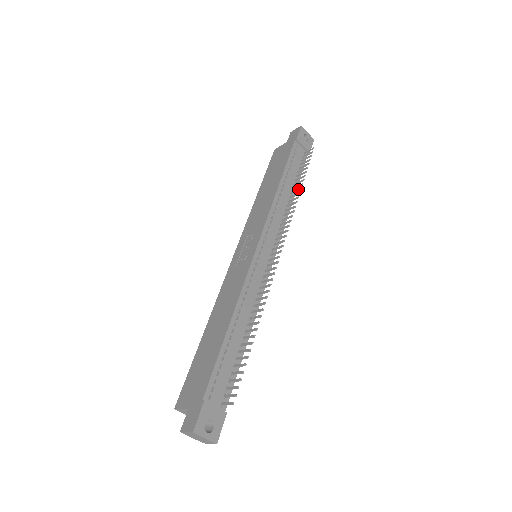
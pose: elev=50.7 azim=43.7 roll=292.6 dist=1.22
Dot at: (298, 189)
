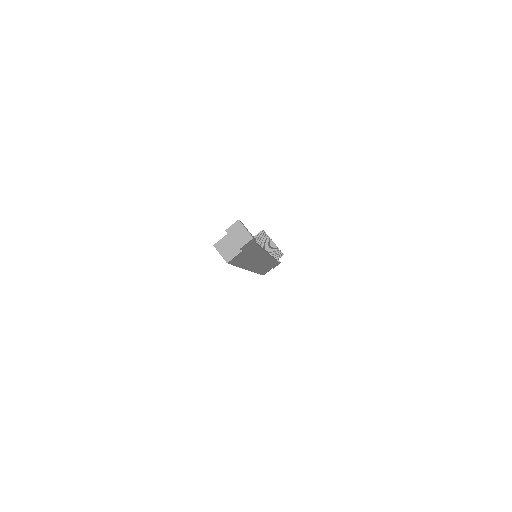
Dot at: (278, 252)
